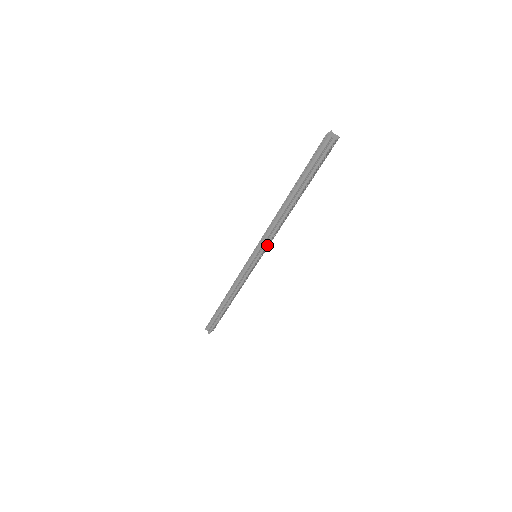
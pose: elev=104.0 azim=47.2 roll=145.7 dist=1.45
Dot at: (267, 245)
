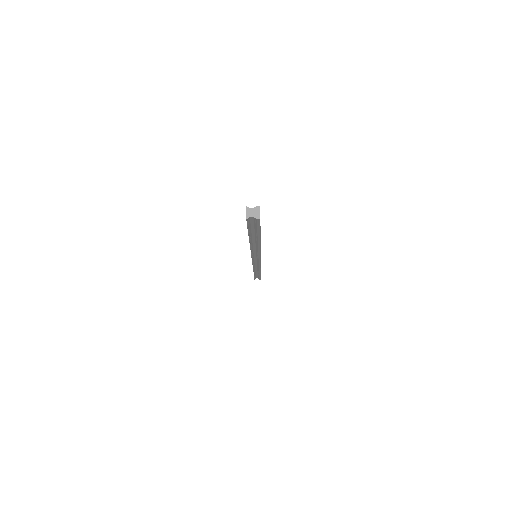
Dot at: occluded
